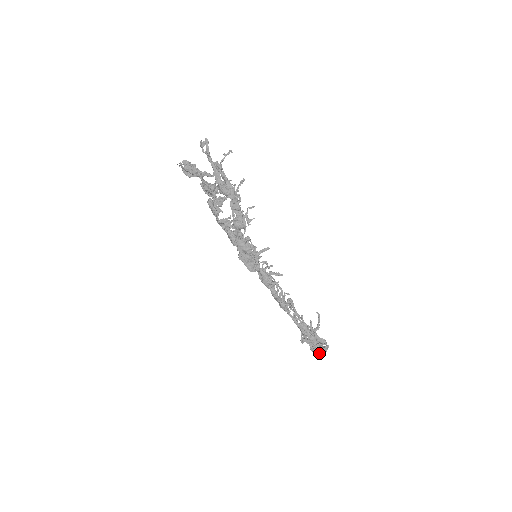
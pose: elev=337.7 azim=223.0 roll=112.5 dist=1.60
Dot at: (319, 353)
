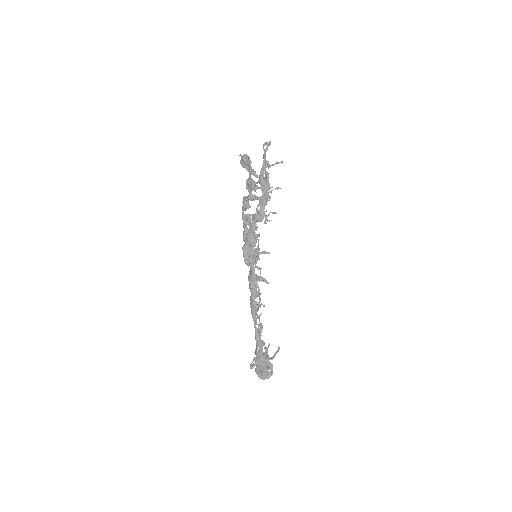
Dot at: (261, 377)
